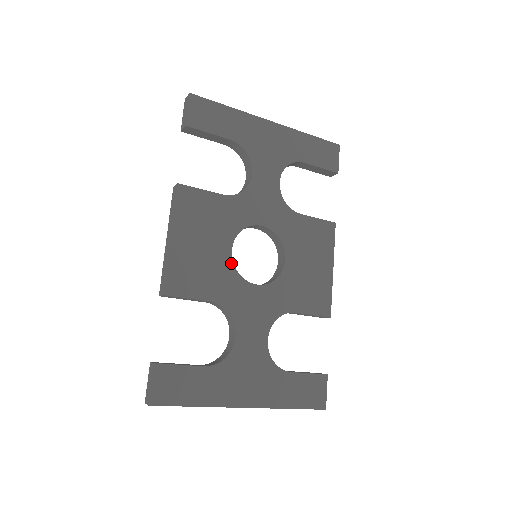
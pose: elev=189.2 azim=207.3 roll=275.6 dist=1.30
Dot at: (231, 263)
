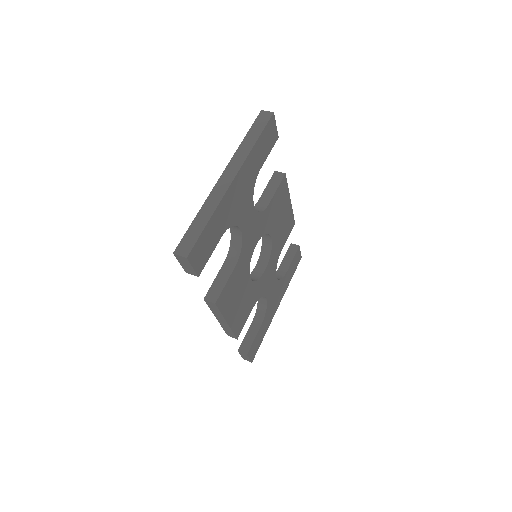
Dot at: (253, 283)
